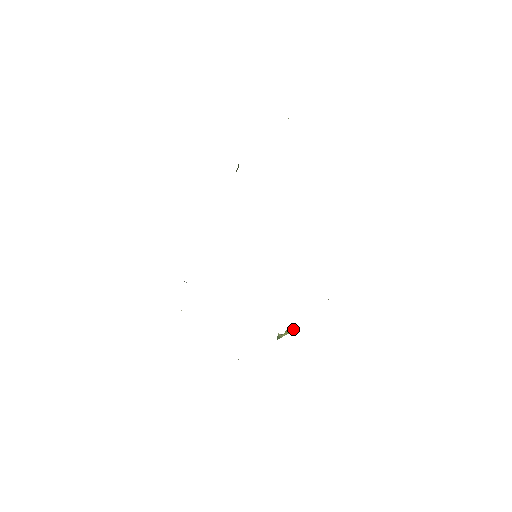
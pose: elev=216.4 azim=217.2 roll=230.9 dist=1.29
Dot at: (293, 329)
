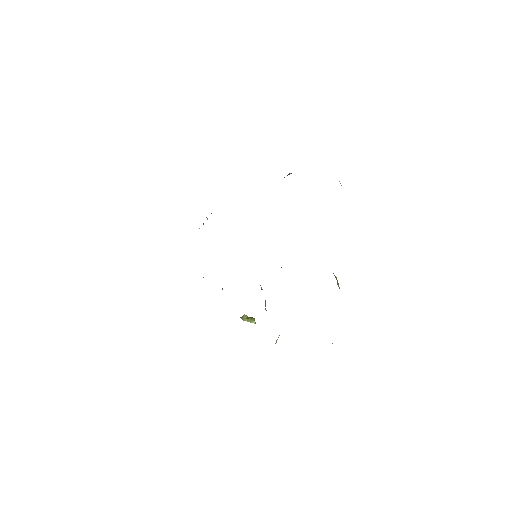
Dot at: (255, 322)
